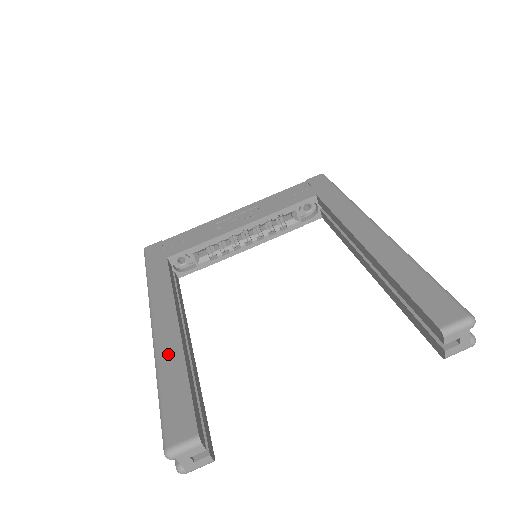
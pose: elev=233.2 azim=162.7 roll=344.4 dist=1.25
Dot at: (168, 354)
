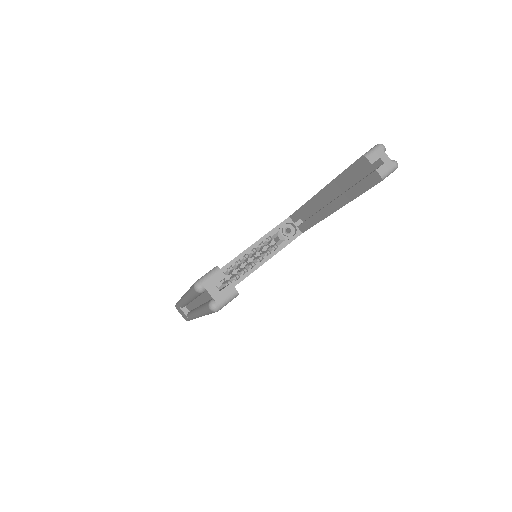
Dot at: occluded
